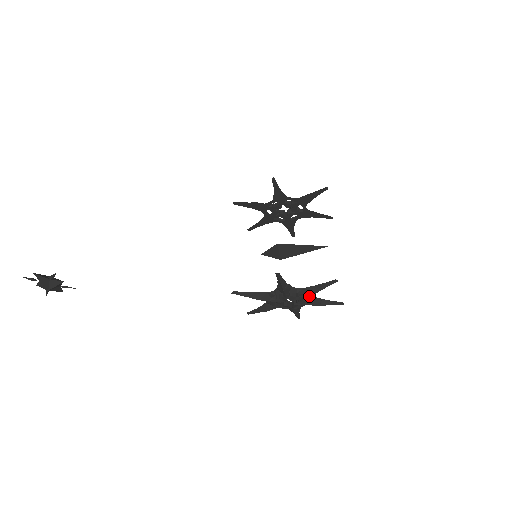
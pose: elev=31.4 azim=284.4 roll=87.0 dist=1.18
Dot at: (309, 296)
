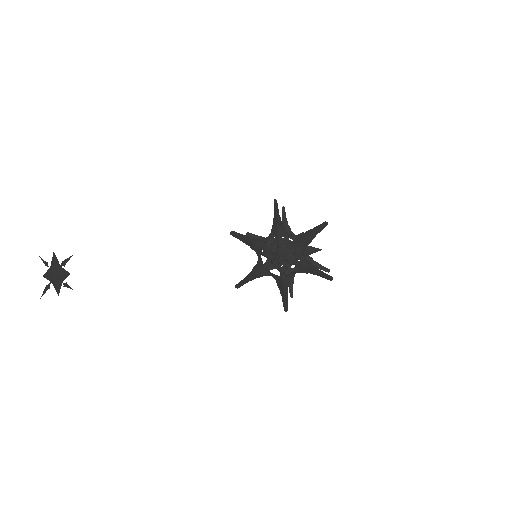
Dot at: (300, 249)
